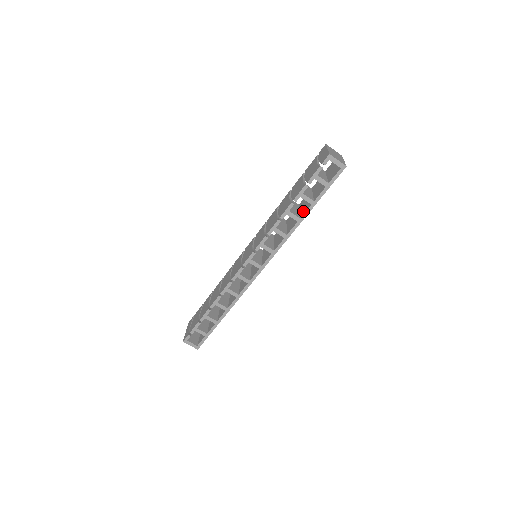
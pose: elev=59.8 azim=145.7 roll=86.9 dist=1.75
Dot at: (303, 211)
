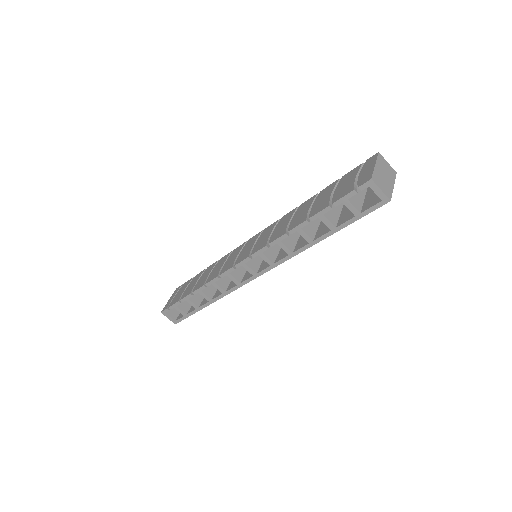
Dot at: (320, 232)
